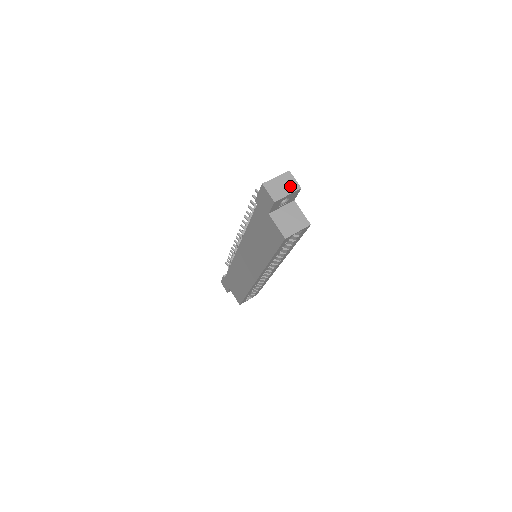
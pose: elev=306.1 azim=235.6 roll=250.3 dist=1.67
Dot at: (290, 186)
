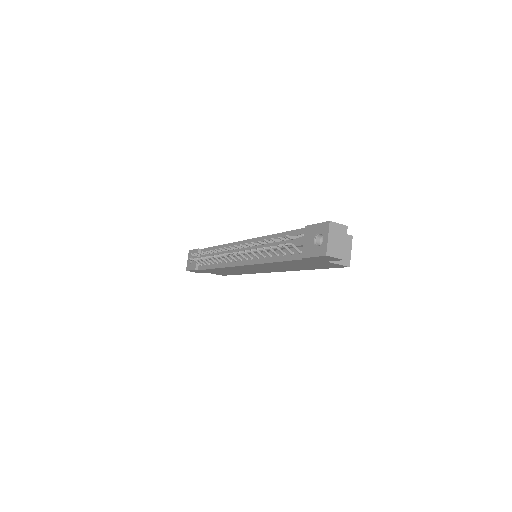
Dot at: (341, 234)
